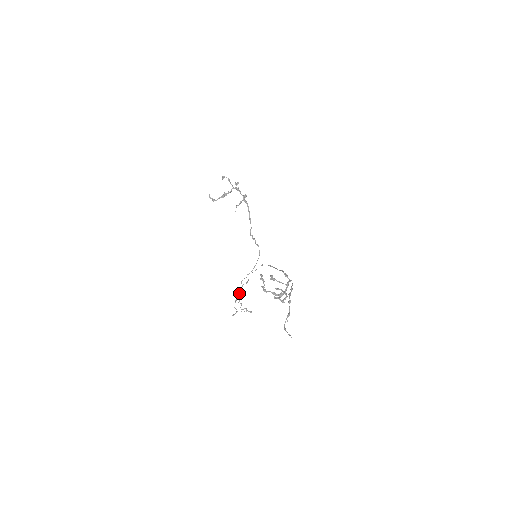
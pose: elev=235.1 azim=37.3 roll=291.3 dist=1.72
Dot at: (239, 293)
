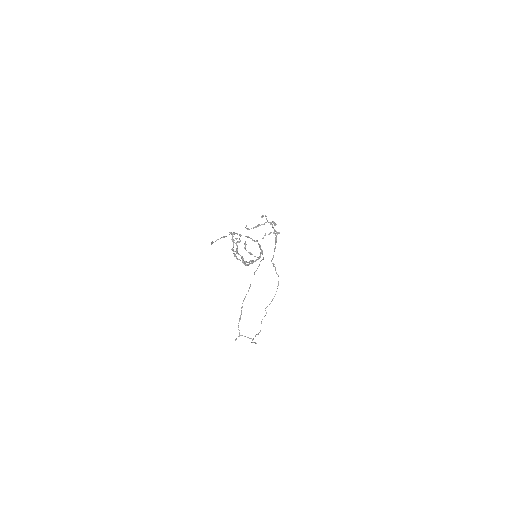
Dot at: (242, 307)
